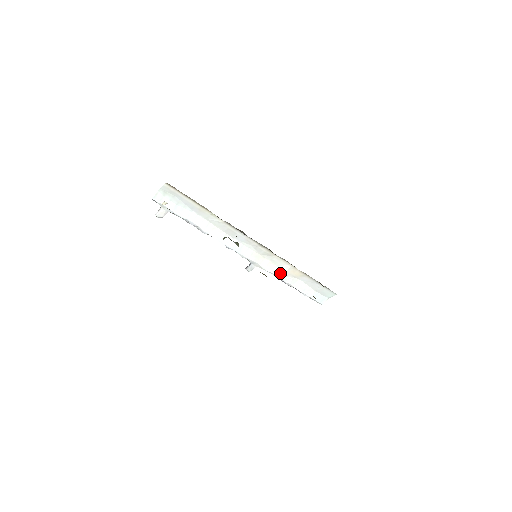
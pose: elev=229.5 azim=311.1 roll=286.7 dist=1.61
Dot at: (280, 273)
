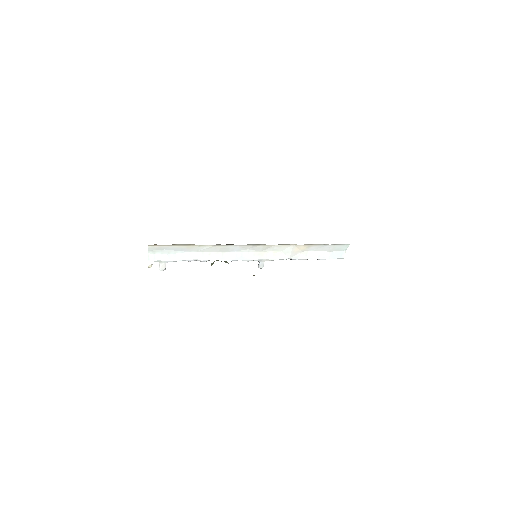
Dot at: (288, 255)
